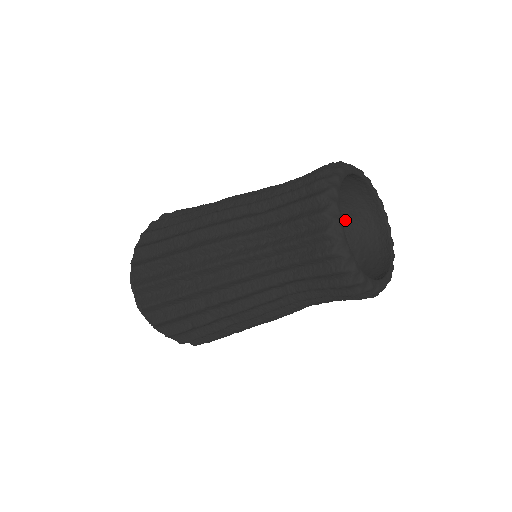
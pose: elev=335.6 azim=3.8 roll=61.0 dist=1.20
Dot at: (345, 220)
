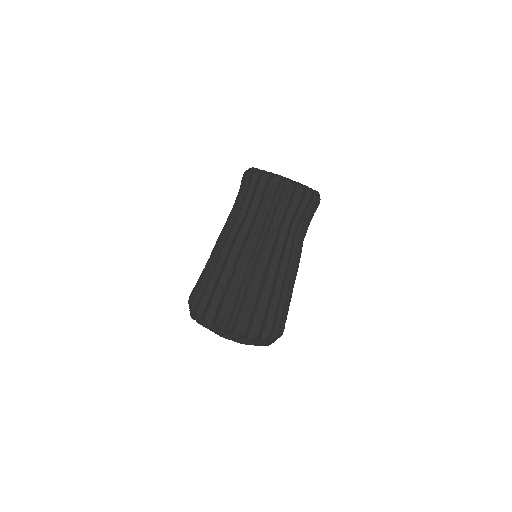
Dot at: occluded
